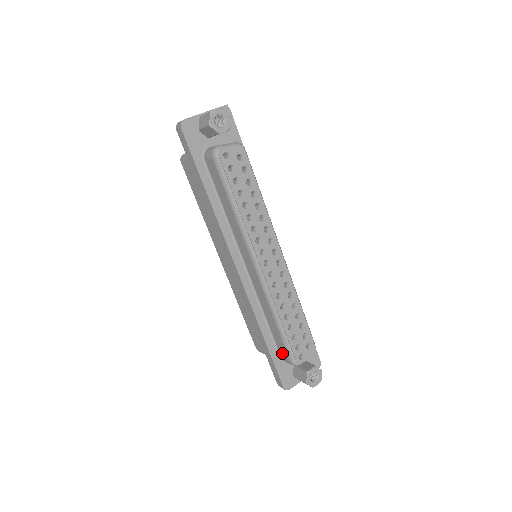
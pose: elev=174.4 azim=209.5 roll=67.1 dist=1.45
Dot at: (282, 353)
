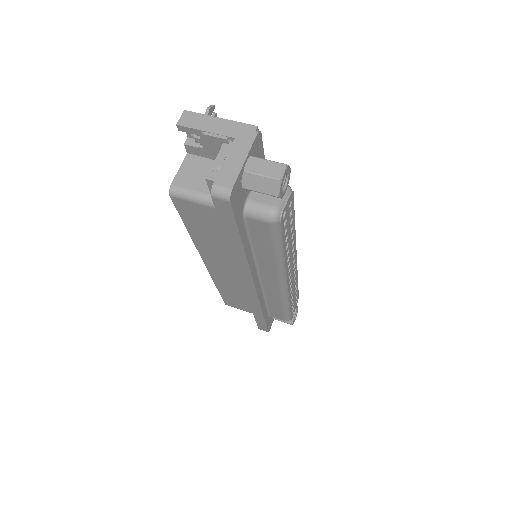
Dot at: (275, 316)
